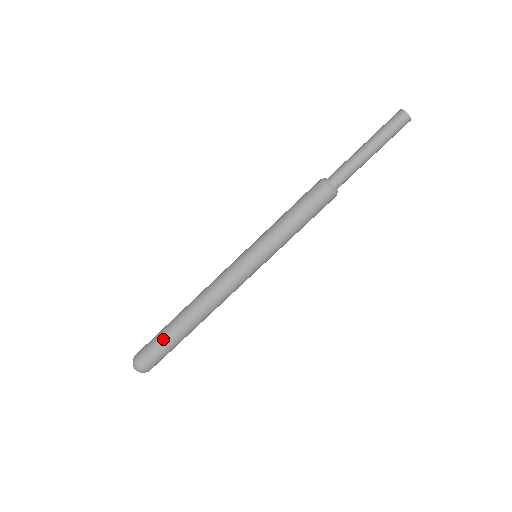
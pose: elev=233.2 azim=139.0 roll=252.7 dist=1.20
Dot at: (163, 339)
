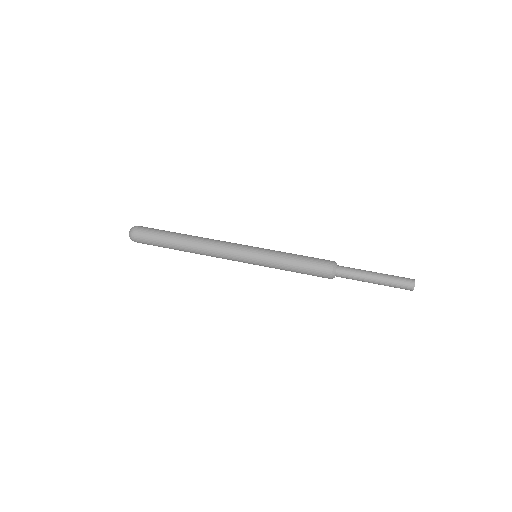
Dot at: (162, 234)
